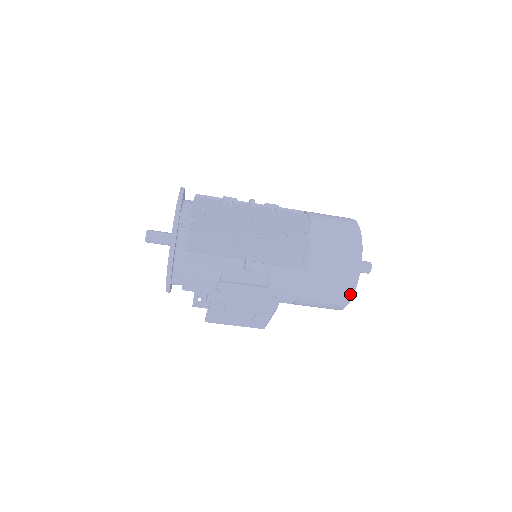
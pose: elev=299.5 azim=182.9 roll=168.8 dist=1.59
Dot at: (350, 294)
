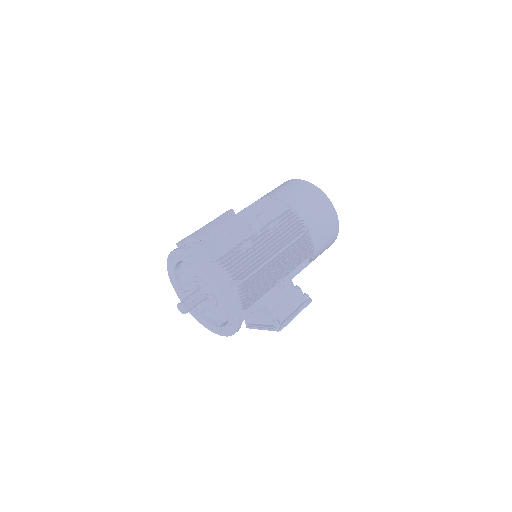
Dot at: occluded
